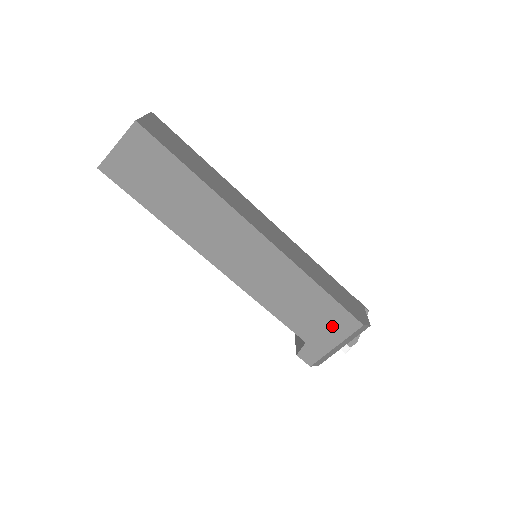
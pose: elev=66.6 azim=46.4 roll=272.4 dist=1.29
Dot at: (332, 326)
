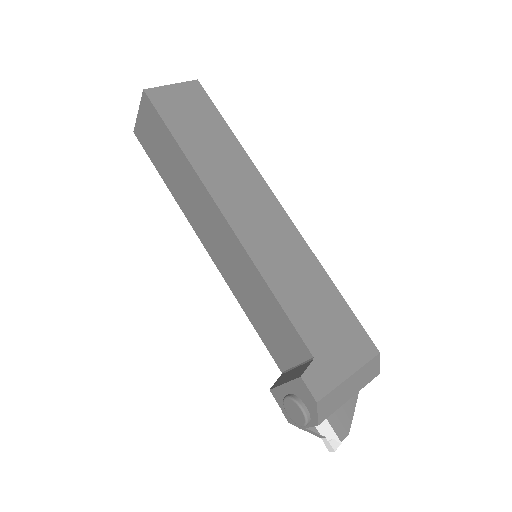
Dot at: (346, 343)
